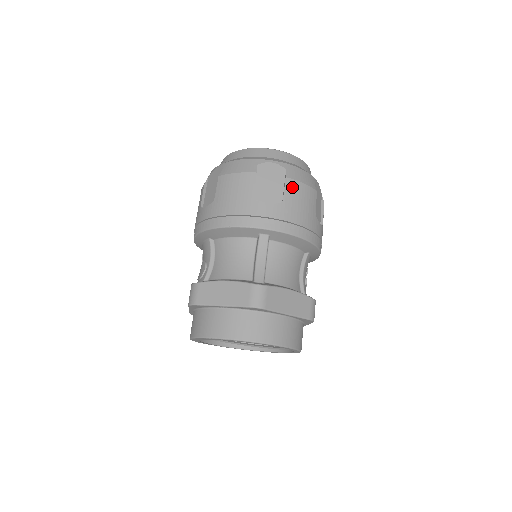
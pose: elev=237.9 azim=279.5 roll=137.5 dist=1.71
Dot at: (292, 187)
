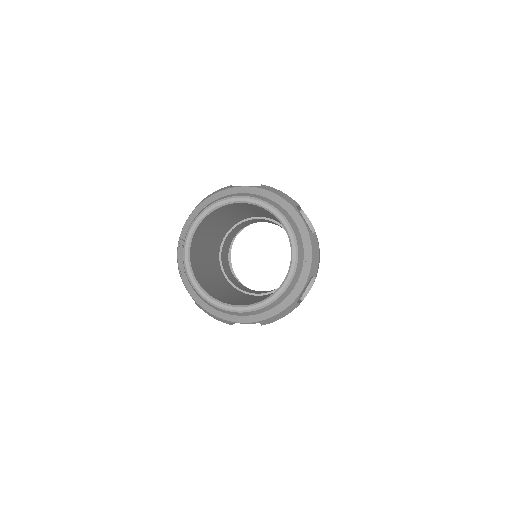
Dot at: occluded
